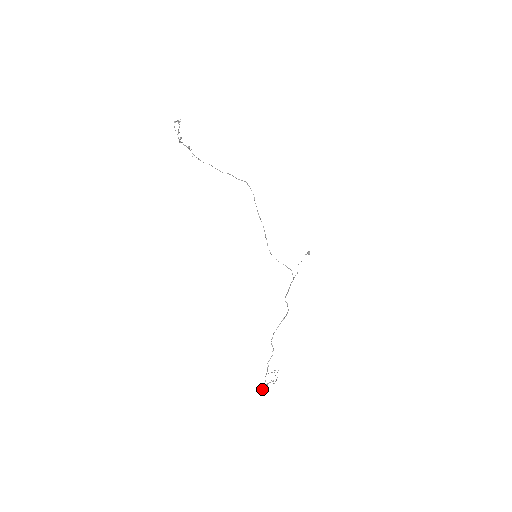
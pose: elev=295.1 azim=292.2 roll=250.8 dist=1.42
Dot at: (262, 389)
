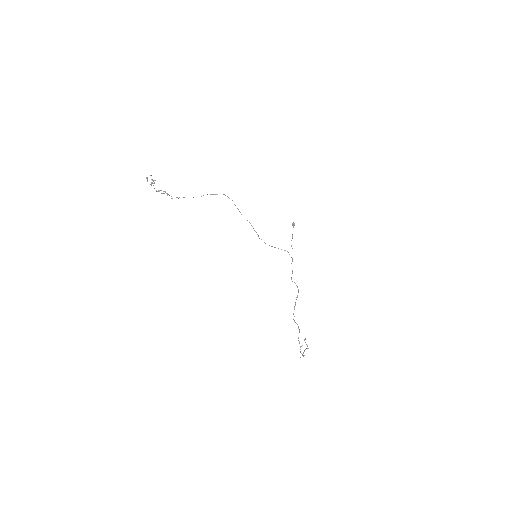
Dot at: occluded
